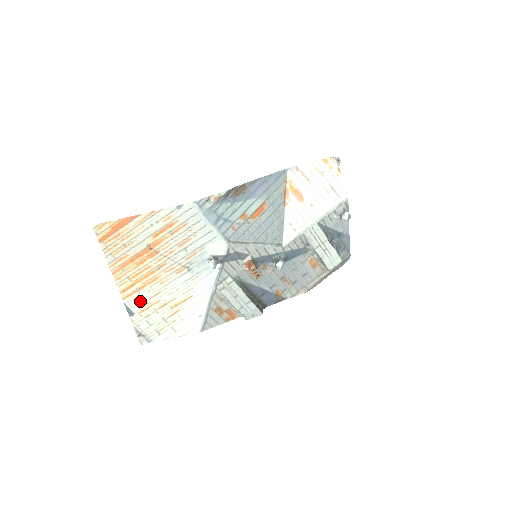
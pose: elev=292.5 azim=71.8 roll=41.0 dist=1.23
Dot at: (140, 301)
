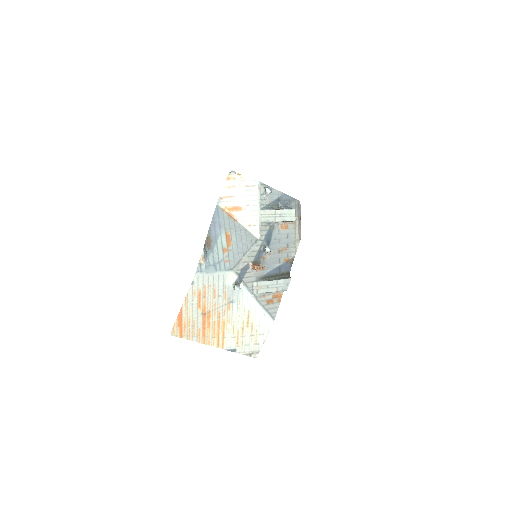
Dot at: (231, 341)
